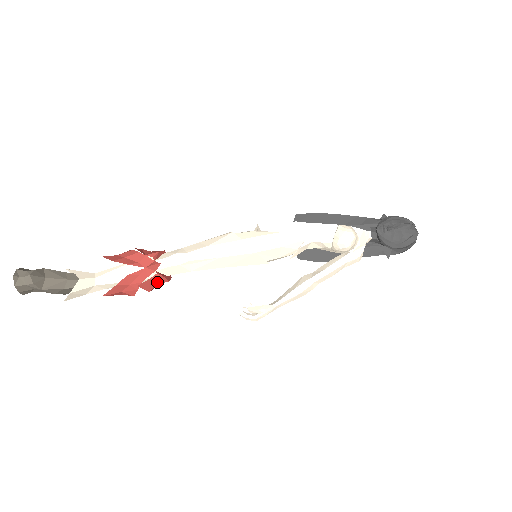
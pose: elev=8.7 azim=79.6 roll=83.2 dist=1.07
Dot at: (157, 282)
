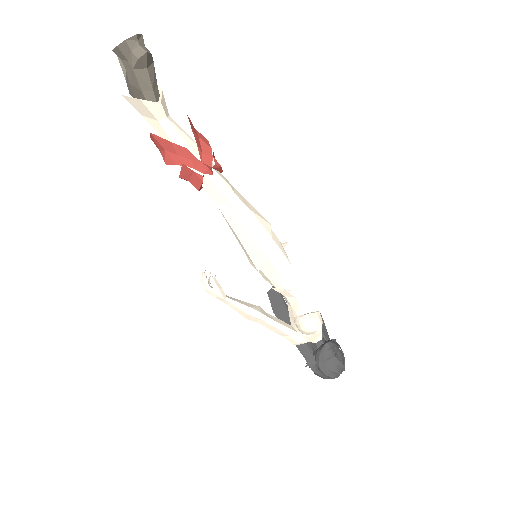
Dot at: (193, 180)
